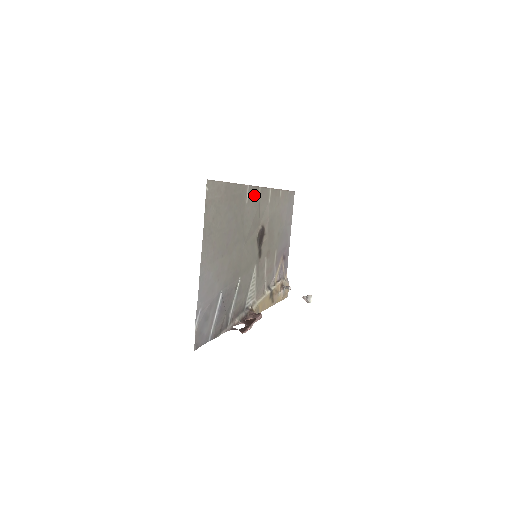
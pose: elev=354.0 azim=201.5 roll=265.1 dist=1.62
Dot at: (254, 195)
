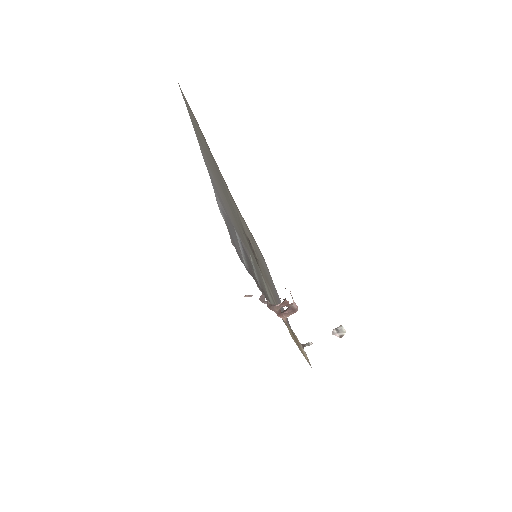
Dot at: occluded
